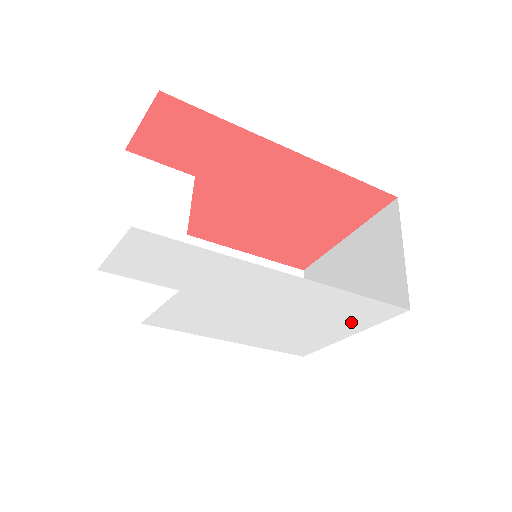
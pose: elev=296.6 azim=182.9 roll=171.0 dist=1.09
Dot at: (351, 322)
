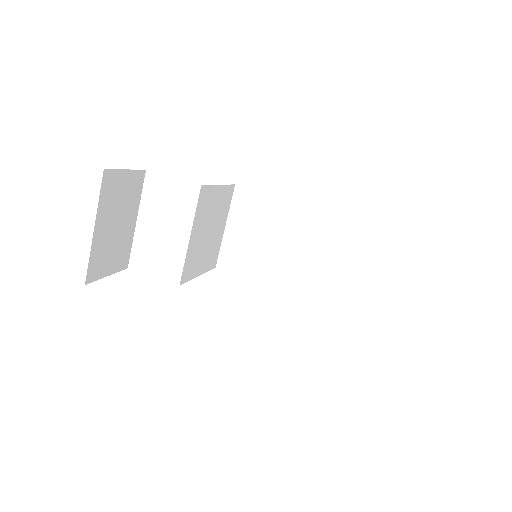
Dot at: occluded
